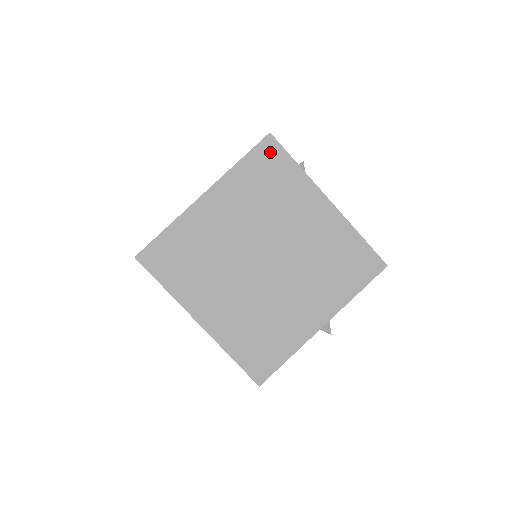
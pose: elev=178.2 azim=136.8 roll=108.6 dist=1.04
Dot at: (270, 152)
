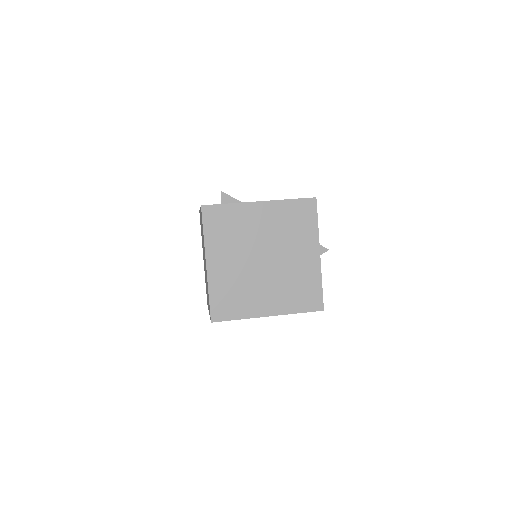
Dot at: occluded
